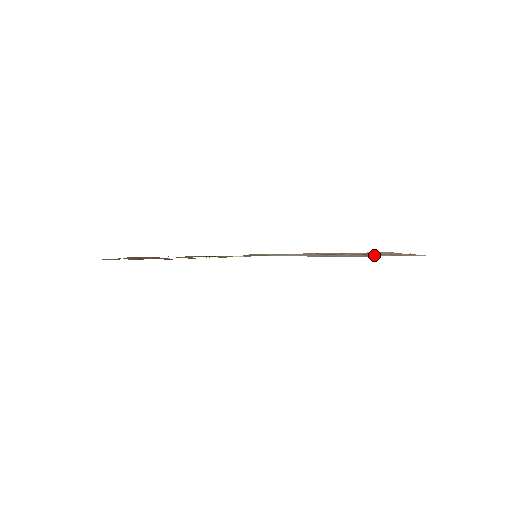
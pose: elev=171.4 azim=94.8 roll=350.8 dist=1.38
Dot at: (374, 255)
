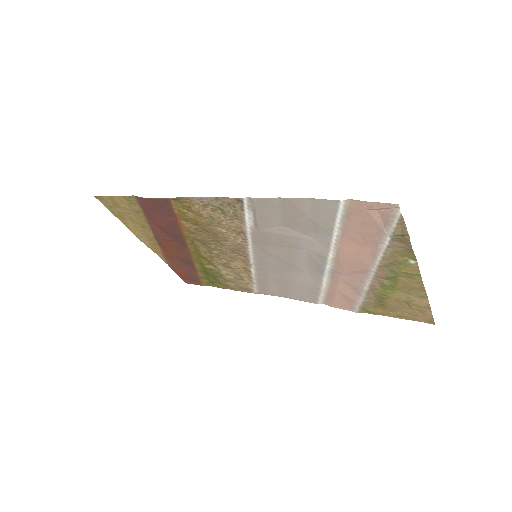
Dot at: (373, 251)
